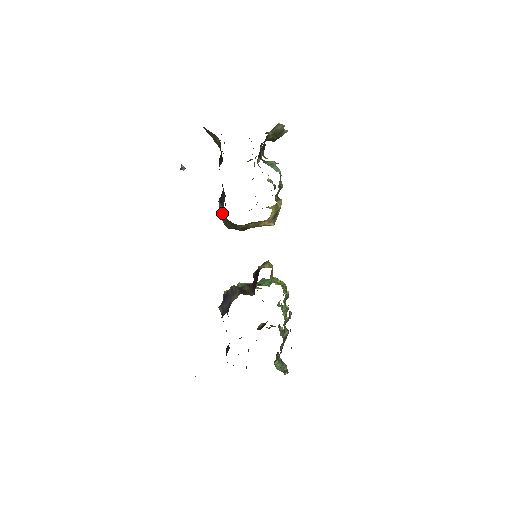
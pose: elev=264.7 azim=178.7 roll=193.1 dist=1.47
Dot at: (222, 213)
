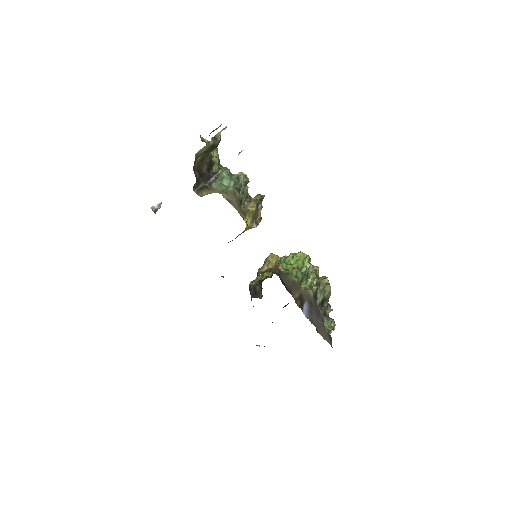
Dot at: occluded
